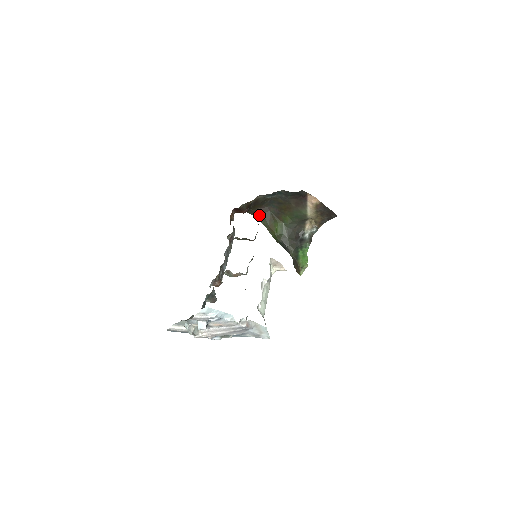
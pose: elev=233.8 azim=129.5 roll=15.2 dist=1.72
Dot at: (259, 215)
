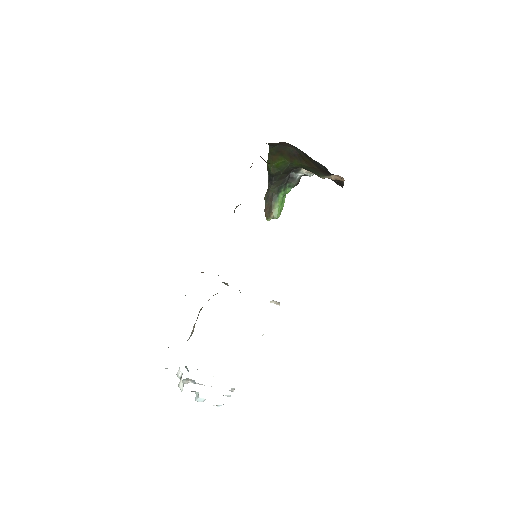
Dot at: (274, 145)
